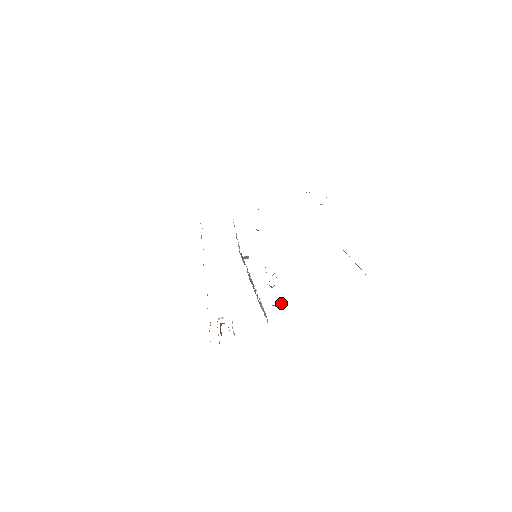
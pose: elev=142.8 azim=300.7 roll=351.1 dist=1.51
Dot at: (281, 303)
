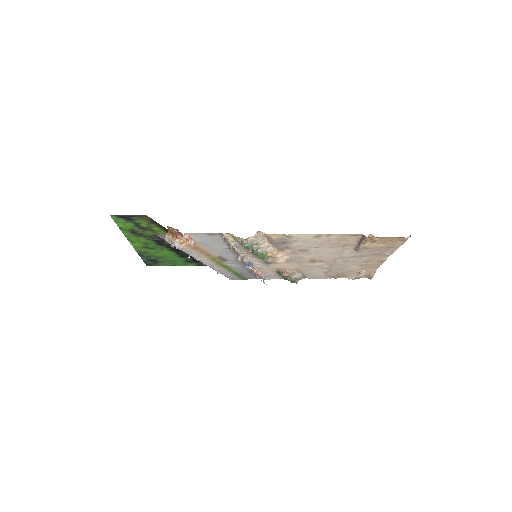
Dot at: (250, 243)
